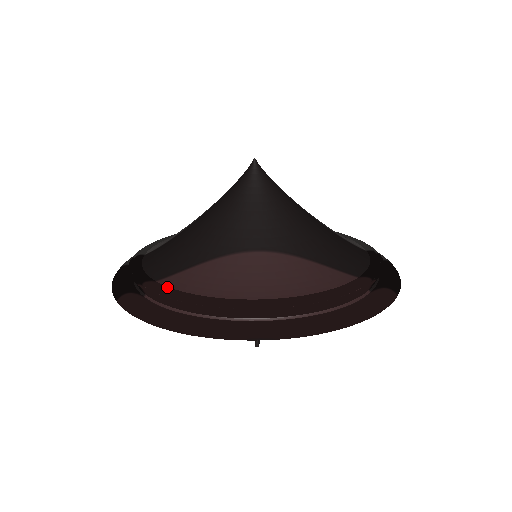
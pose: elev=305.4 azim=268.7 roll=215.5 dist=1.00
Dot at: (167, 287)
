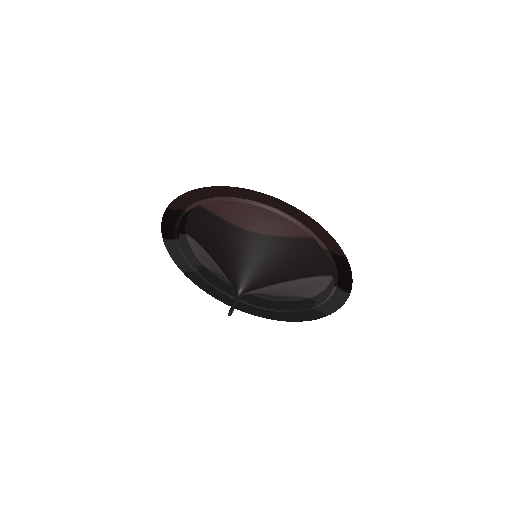
Dot at: occluded
